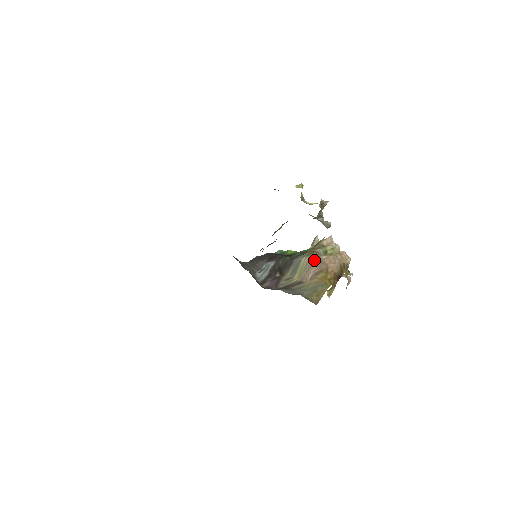
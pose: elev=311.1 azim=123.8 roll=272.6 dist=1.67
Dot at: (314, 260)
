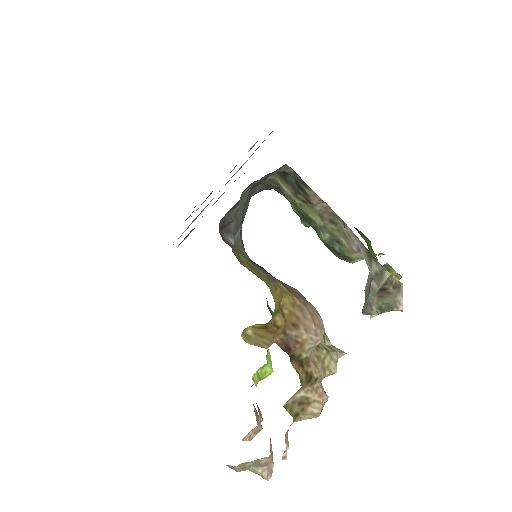
Dot at: (300, 294)
